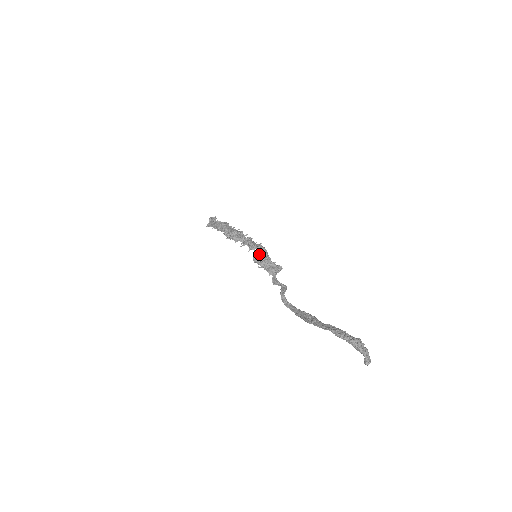
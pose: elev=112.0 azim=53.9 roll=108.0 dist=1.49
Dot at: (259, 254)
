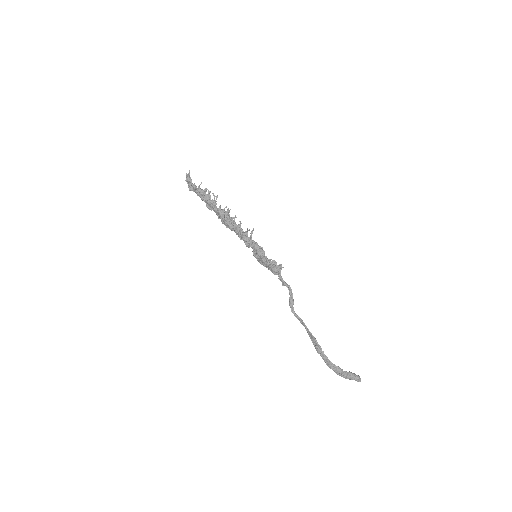
Dot at: (258, 257)
